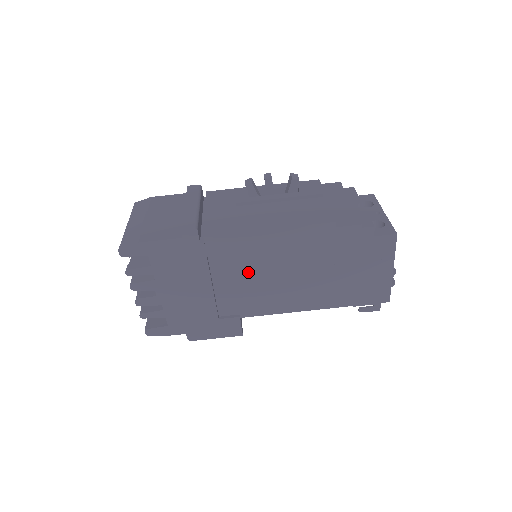
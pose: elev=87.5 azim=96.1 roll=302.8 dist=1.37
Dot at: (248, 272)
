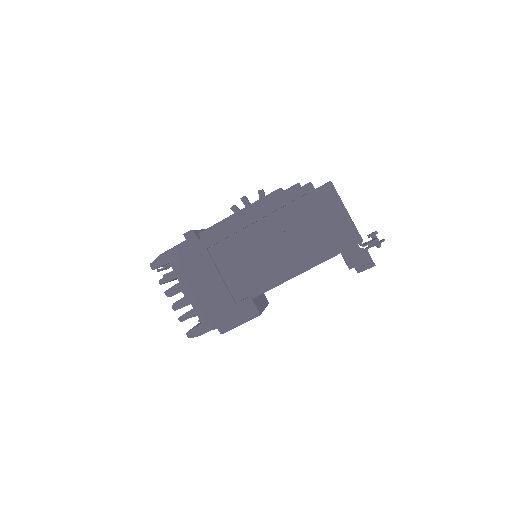
Dot at: (241, 254)
